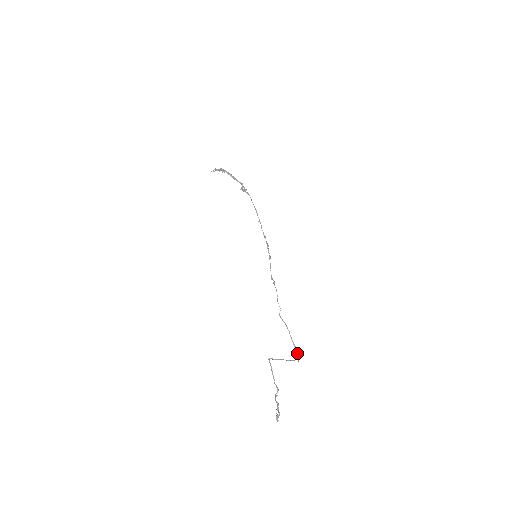
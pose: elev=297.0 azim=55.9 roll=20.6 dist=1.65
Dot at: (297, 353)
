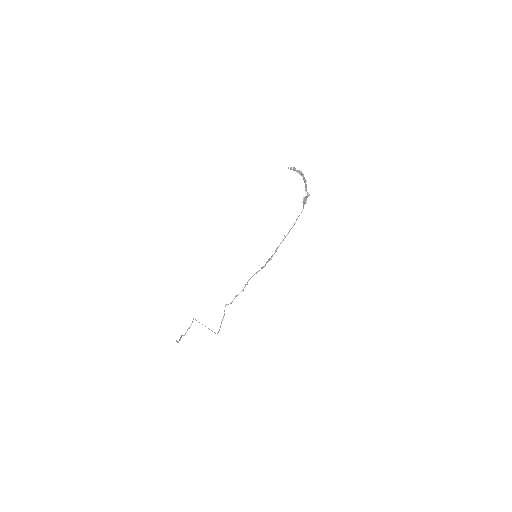
Dot at: (219, 330)
